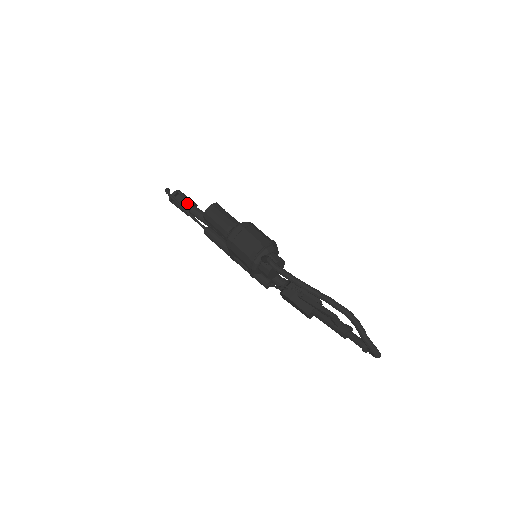
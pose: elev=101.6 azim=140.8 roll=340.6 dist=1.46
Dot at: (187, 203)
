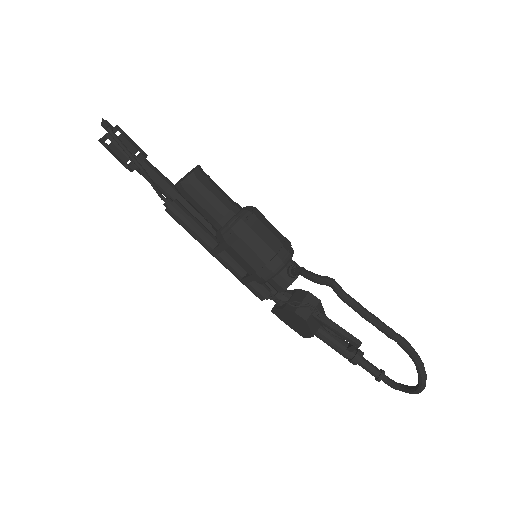
Dot at: (136, 152)
